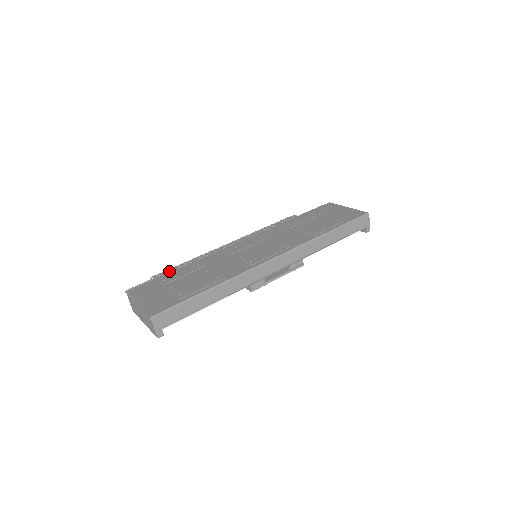
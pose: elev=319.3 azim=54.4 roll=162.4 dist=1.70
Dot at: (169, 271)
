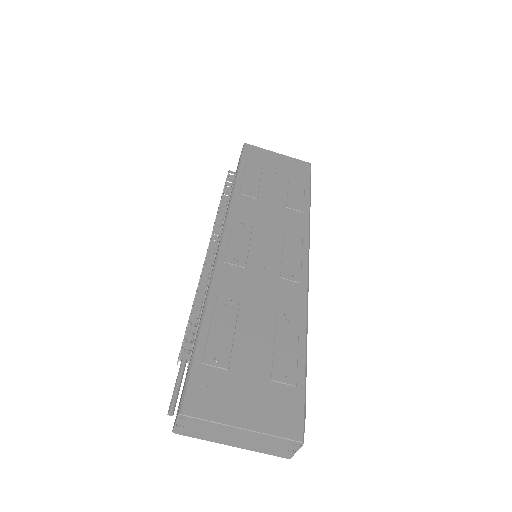
Dot at: (194, 334)
